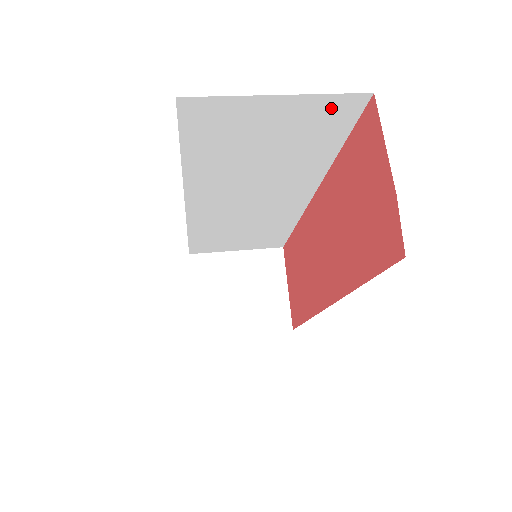
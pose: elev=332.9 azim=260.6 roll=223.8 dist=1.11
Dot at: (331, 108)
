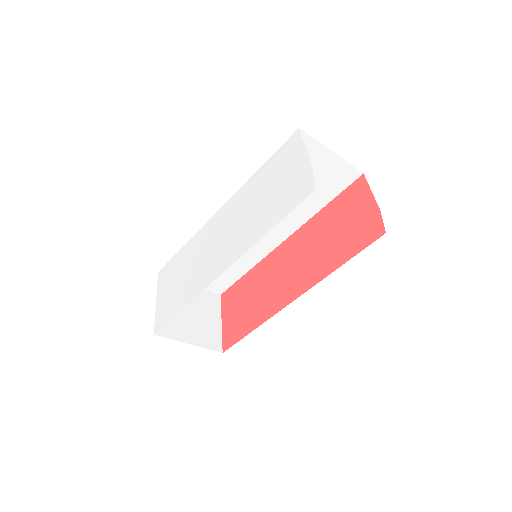
Dot at: (344, 173)
